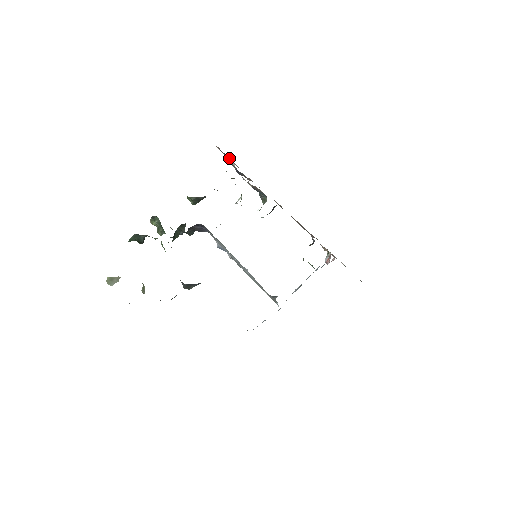
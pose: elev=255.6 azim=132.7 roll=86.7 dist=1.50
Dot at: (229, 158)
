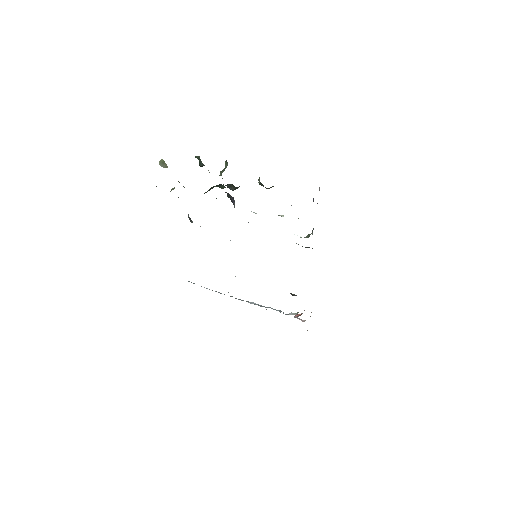
Dot at: occluded
